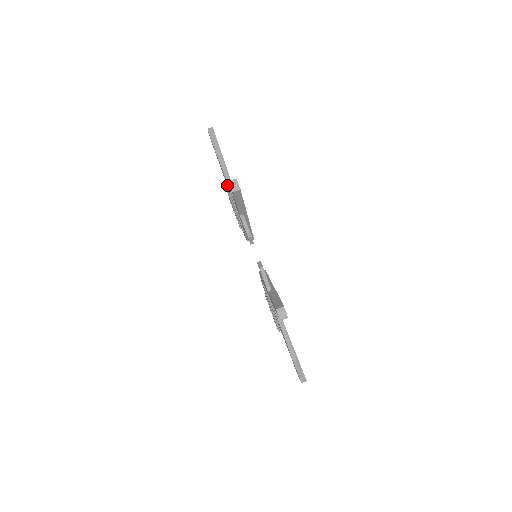
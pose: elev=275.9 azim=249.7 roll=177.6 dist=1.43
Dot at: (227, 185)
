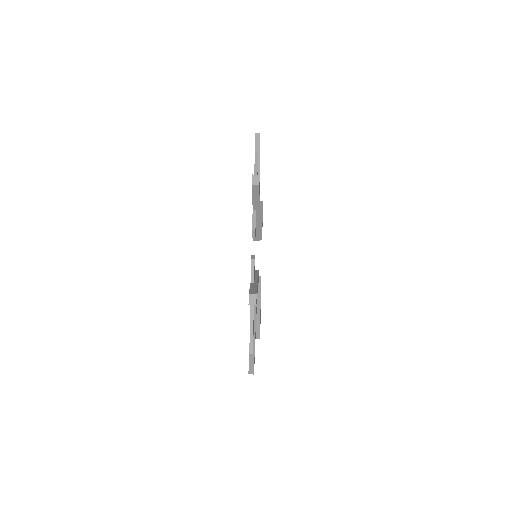
Dot at: occluded
